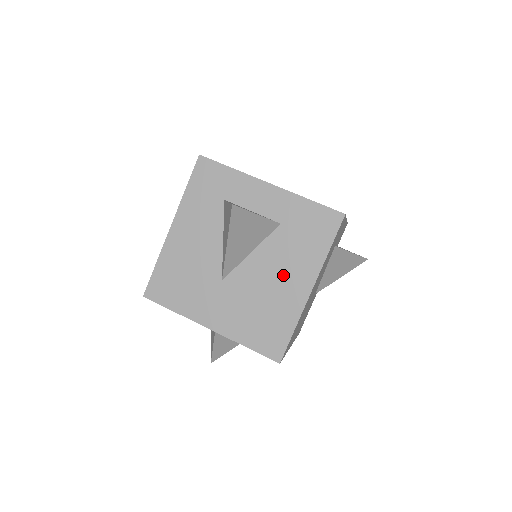
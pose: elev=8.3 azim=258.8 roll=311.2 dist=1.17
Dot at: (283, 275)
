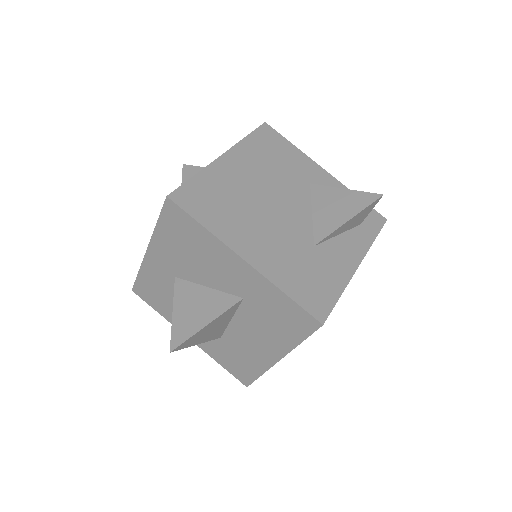
Dot at: occluded
